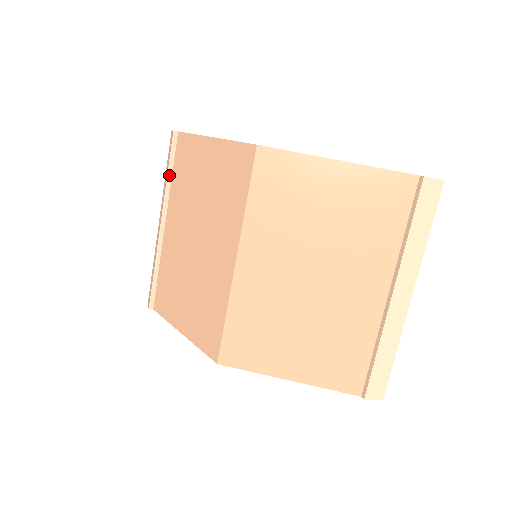
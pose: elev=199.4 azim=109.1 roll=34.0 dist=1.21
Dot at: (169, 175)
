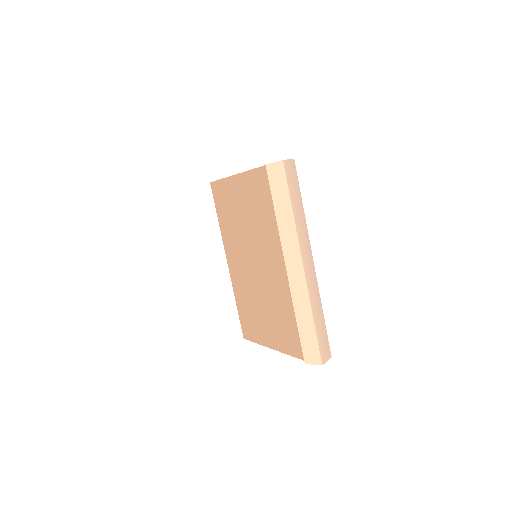
Dot at: occluded
